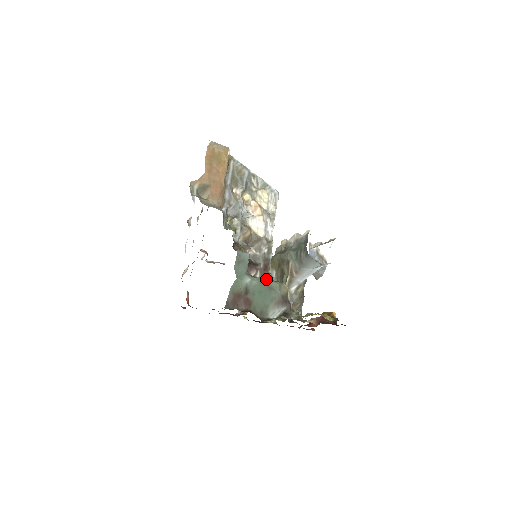
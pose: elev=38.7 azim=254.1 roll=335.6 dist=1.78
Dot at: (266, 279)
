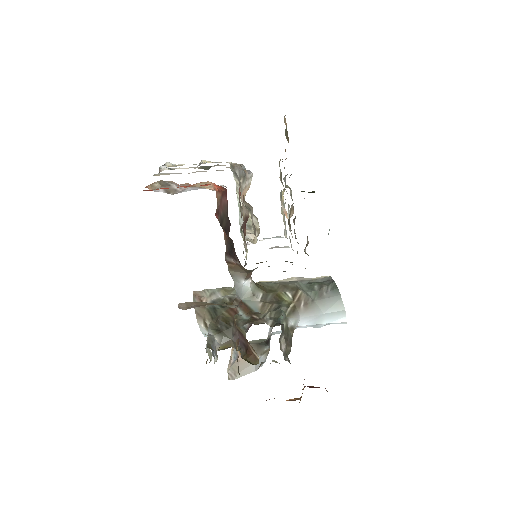
Dot at: occluded
